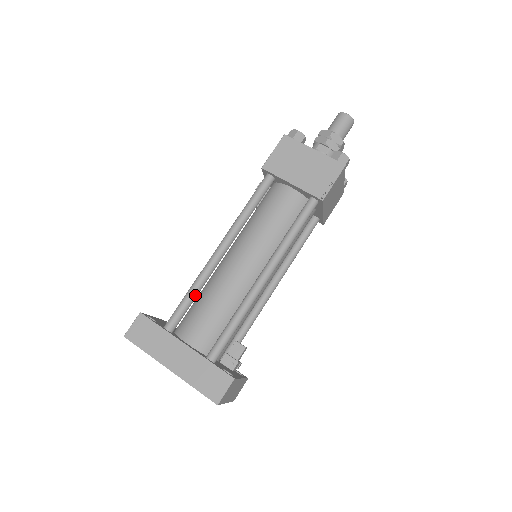
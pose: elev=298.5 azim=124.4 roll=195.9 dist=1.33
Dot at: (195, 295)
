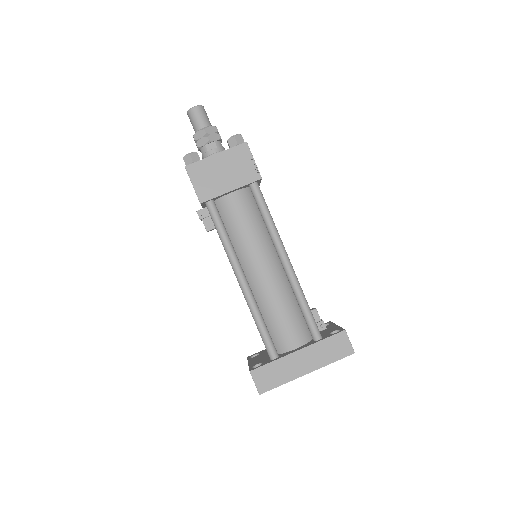
Dot at: (263, 321)
